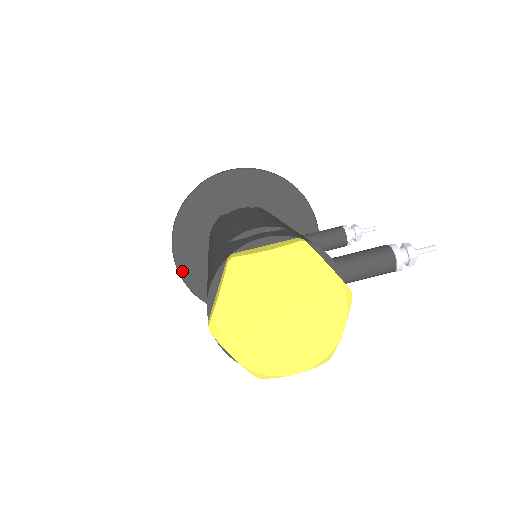
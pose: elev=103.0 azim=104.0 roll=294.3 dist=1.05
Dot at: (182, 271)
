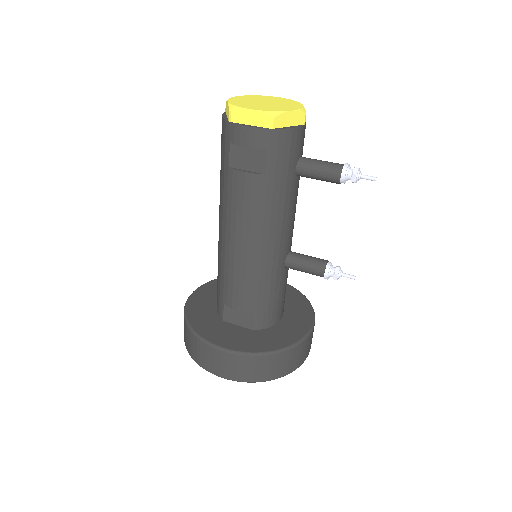
Dot at: (191, 298)
